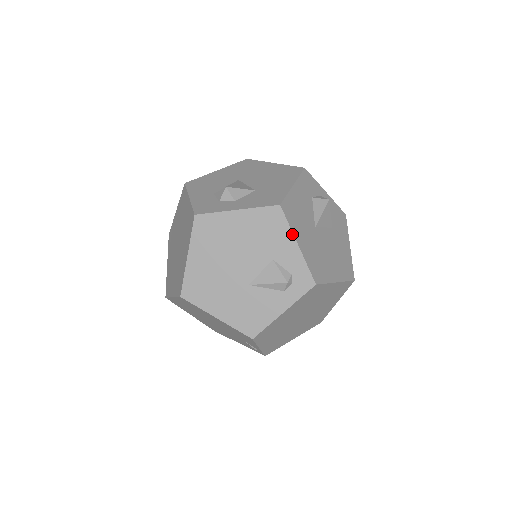
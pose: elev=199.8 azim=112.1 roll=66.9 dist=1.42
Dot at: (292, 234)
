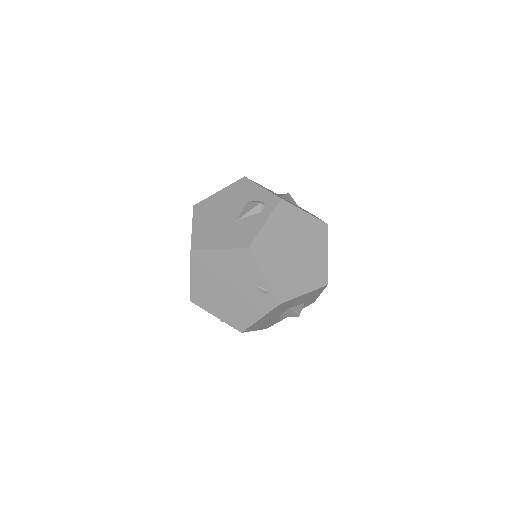
Dot at: (256, 184)
